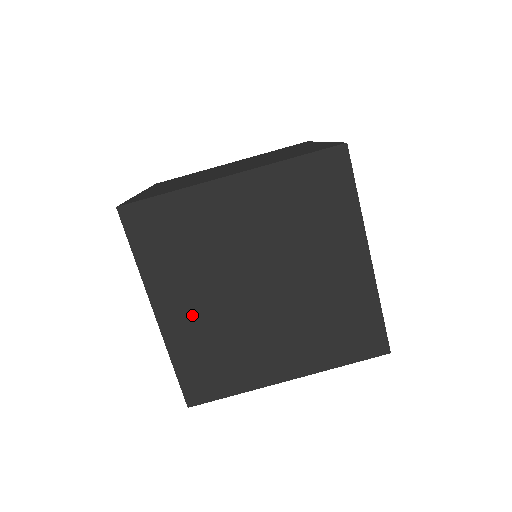
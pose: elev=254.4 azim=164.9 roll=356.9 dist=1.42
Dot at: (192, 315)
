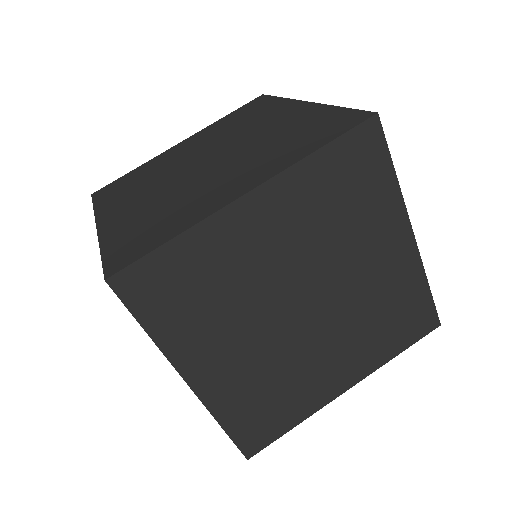
Dot at: (232, 368)
